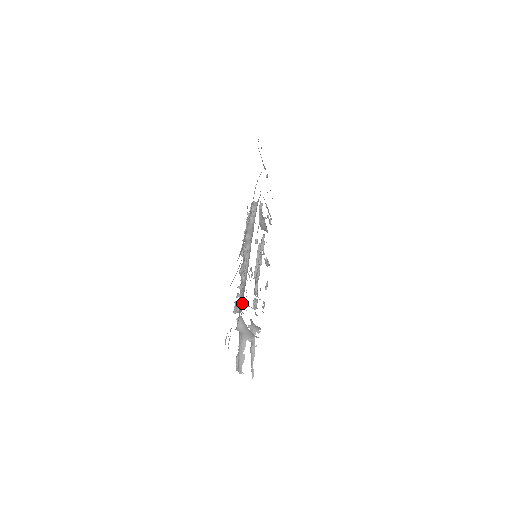
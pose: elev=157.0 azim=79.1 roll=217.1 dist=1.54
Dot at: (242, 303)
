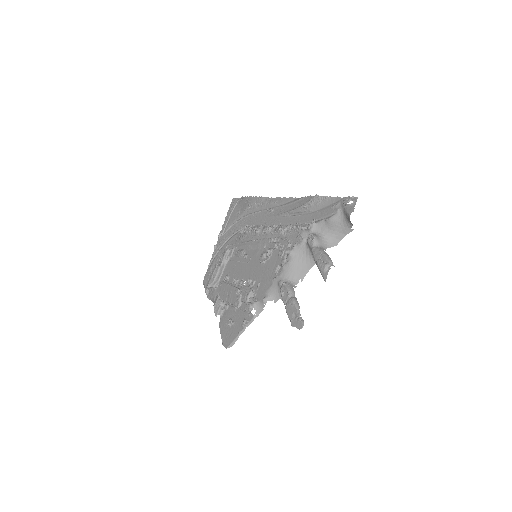
Dot at: (290, 247)
